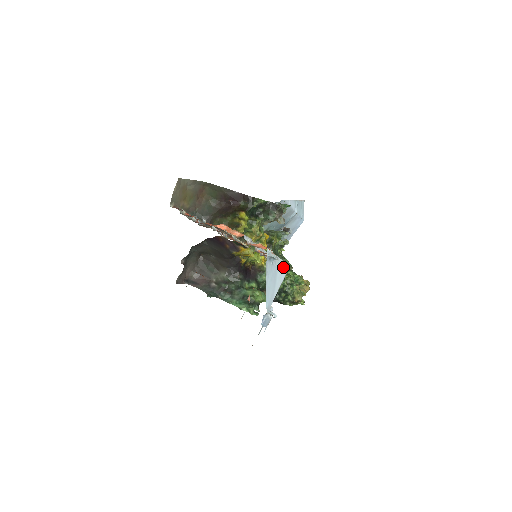
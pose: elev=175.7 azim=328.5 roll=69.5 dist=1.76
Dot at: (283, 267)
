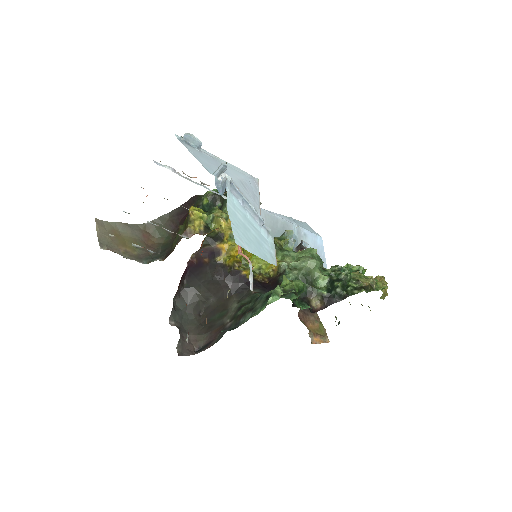
Dot at: (237, 171)
